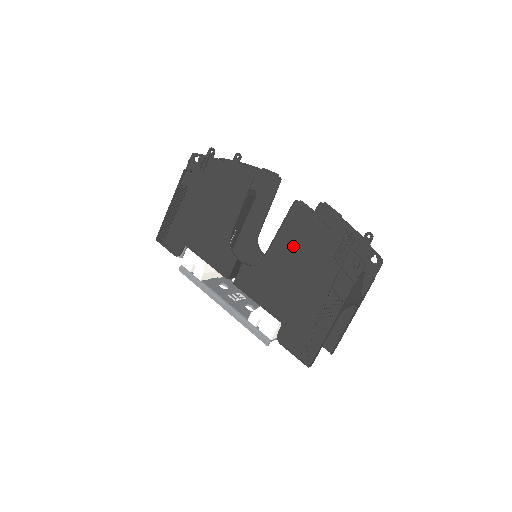
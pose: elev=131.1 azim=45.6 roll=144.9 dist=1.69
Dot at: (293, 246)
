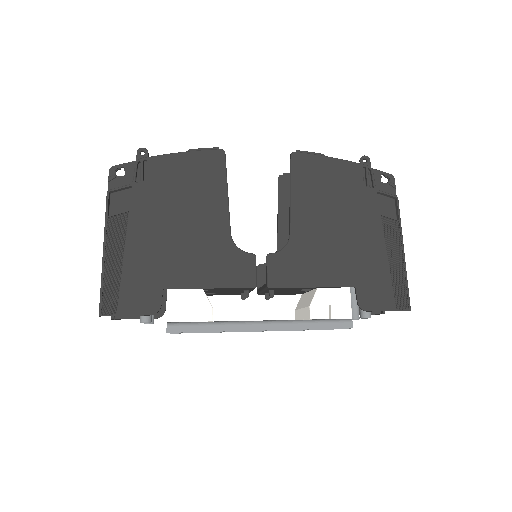
Dot at: (318, 198)
